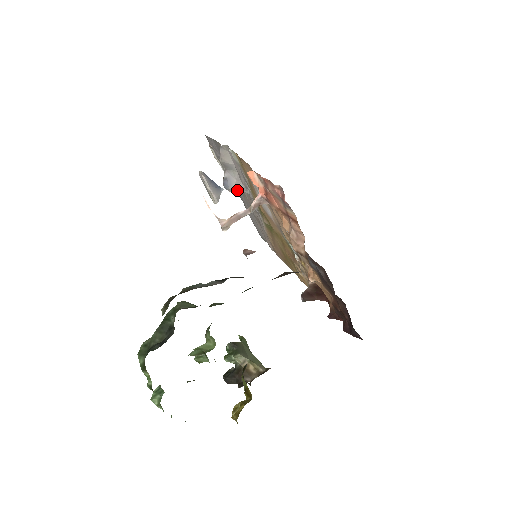
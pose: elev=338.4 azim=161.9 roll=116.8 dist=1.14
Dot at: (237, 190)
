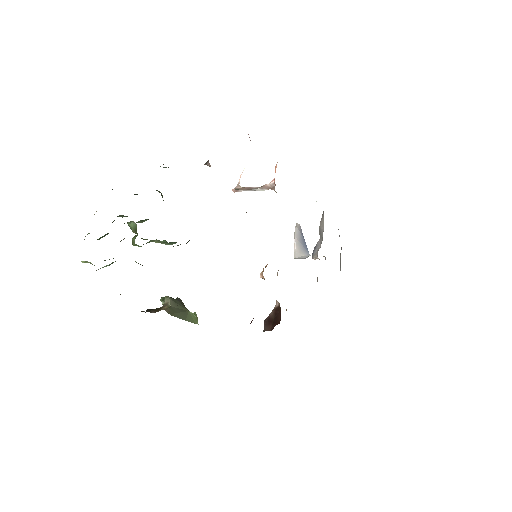
Dot at: (315, 254)
